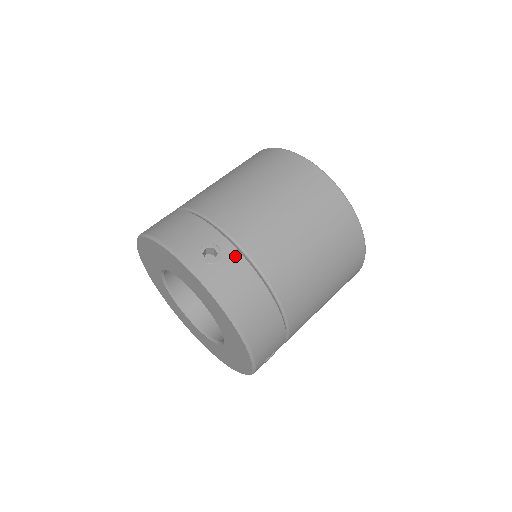
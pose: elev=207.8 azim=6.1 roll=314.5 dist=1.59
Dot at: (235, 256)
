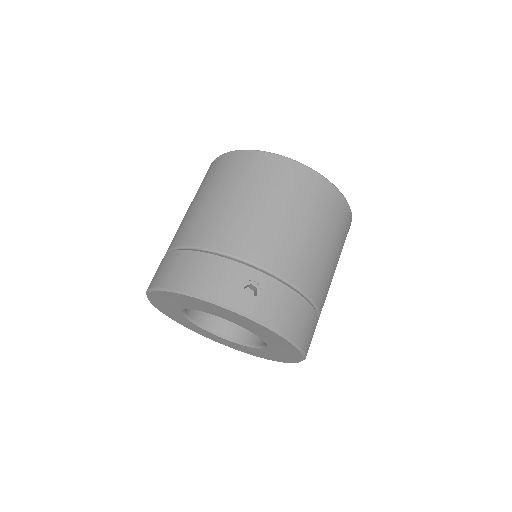
Dot at: (272, 284)
